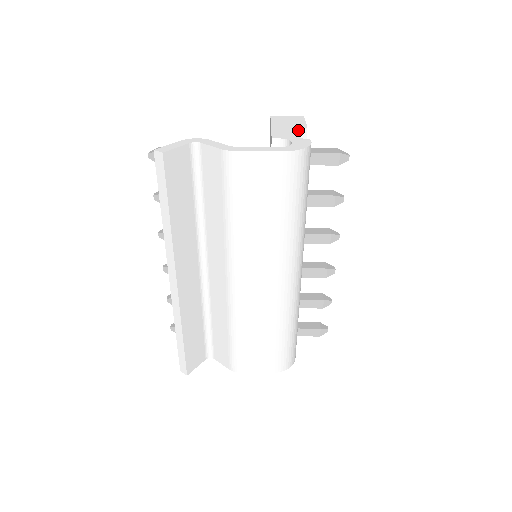
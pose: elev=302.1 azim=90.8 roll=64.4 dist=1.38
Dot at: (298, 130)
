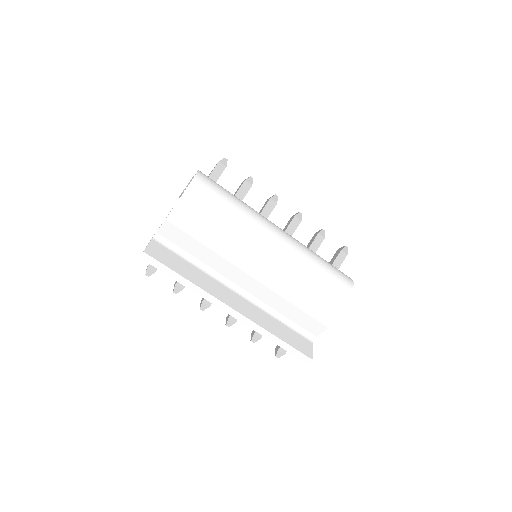
Dot at: occluded
